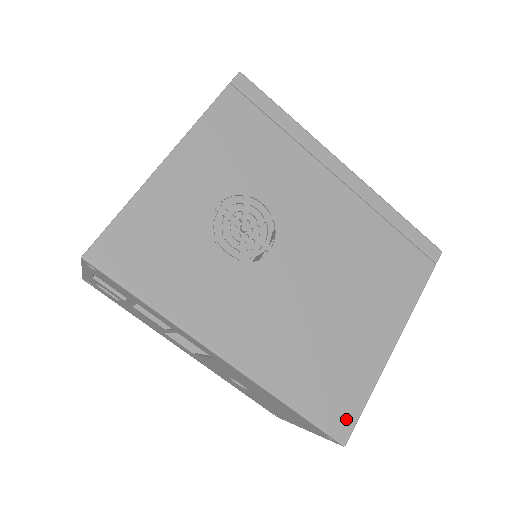
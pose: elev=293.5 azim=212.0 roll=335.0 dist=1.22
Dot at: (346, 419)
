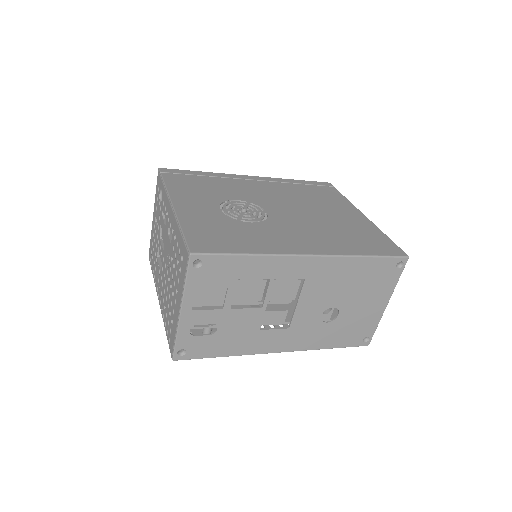
Dot at: (393, 248)
